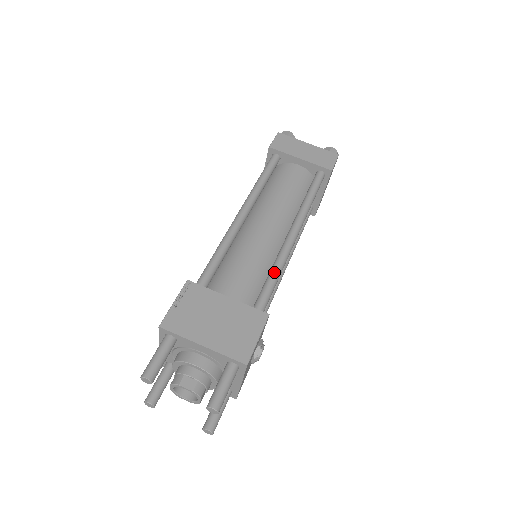
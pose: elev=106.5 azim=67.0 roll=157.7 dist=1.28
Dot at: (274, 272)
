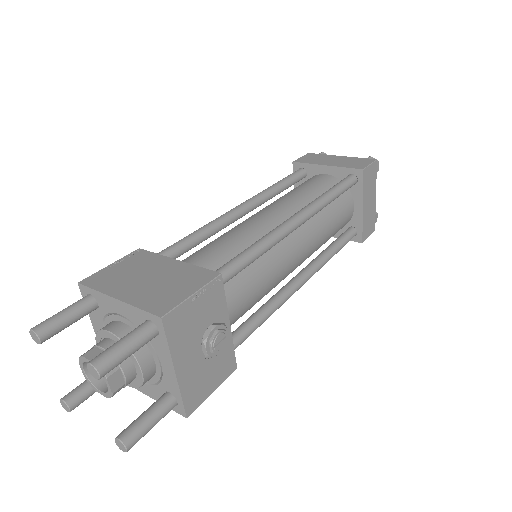
Dot at: (252, 245)
